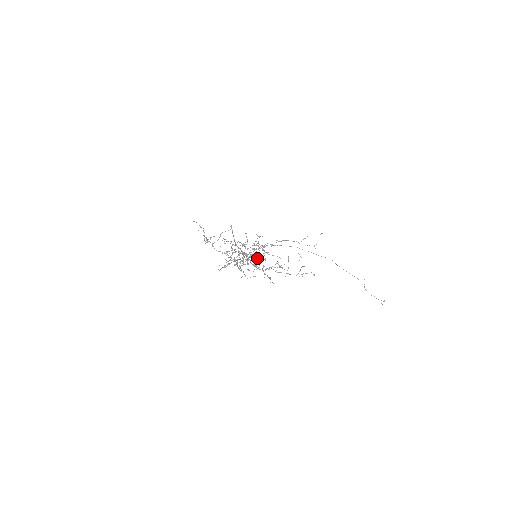
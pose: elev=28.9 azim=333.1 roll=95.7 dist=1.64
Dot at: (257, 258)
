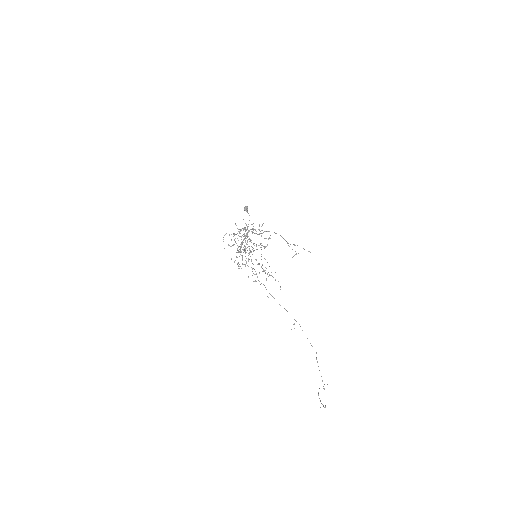
Dot at: (248, 213)
